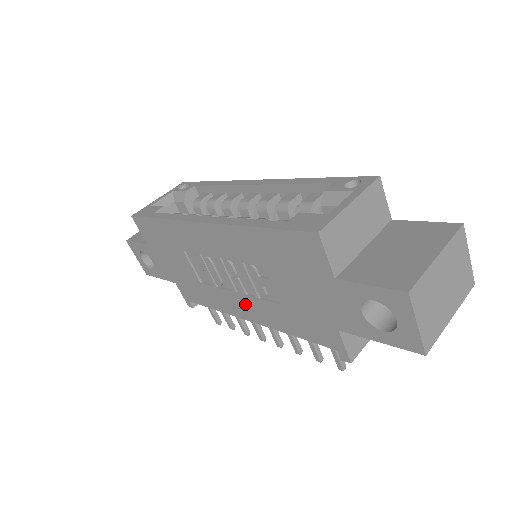
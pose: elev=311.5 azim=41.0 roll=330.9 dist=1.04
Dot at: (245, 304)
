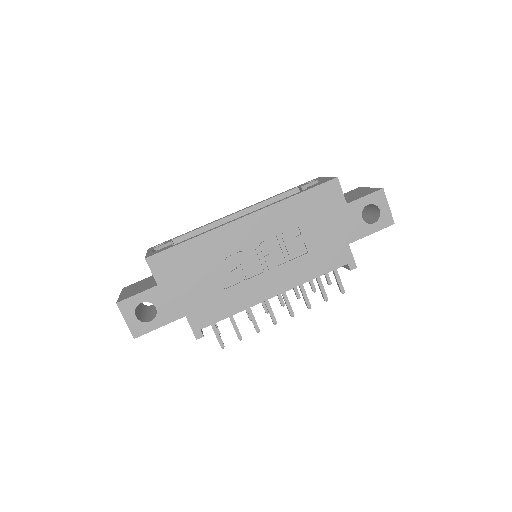
Dot at: (274, 278)
